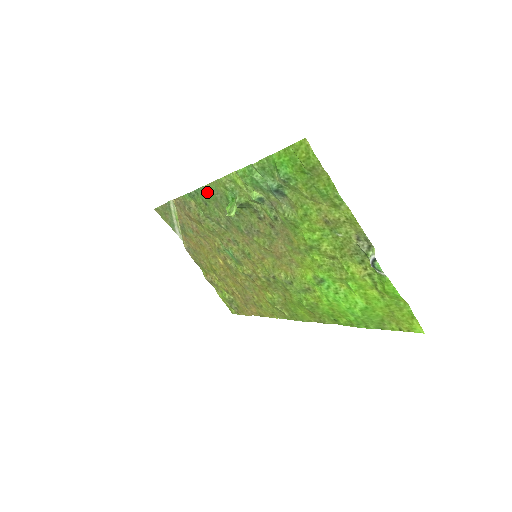
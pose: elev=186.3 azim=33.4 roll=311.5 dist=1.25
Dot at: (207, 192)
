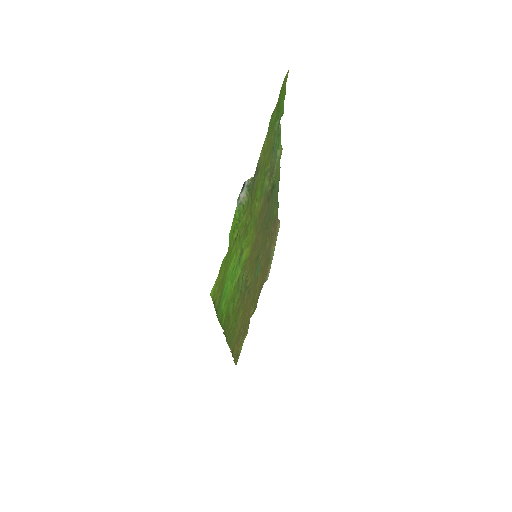
Dot at: (277, 189)
